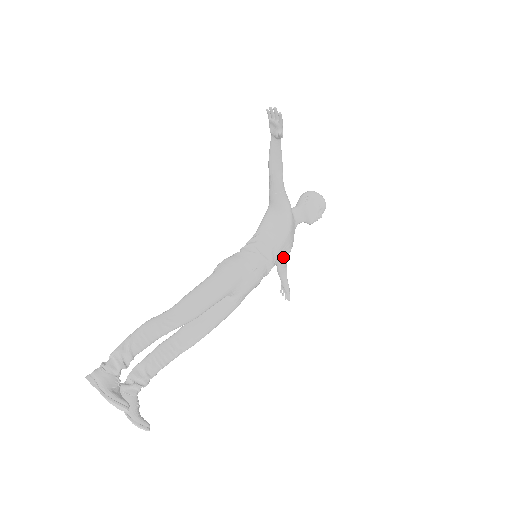
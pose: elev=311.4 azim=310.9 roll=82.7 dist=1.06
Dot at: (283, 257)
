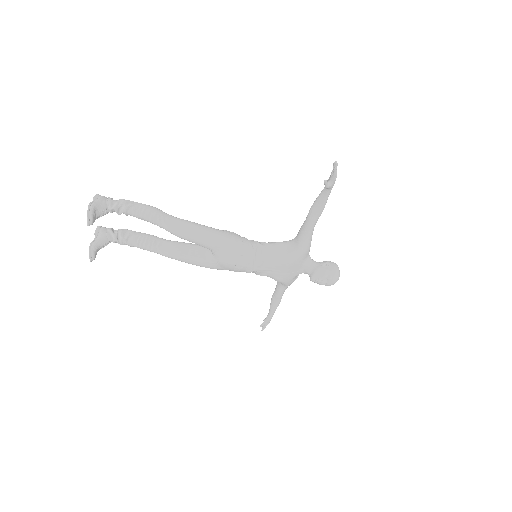
Dot at: (279, 287)
